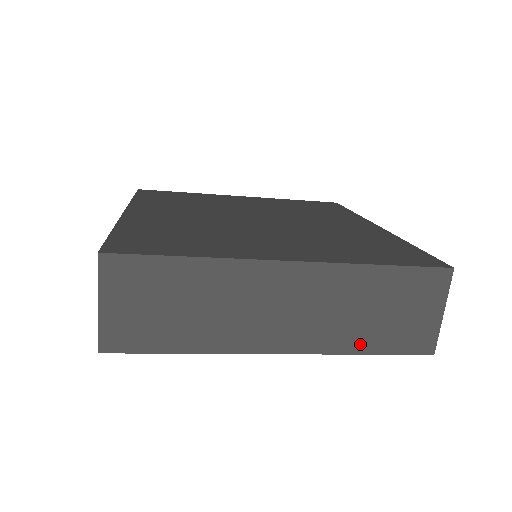
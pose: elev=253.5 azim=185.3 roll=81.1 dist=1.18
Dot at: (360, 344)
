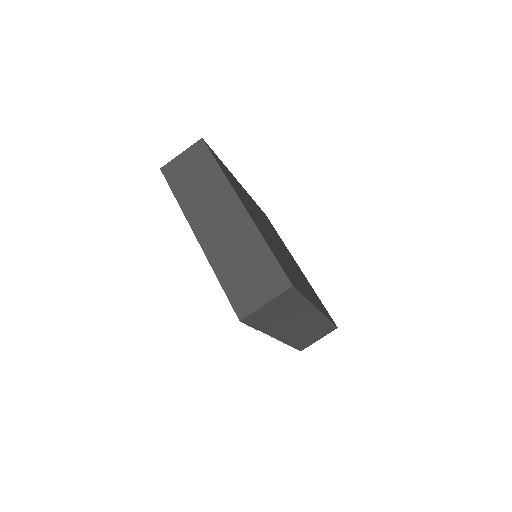
Dot at: (222, 273)
